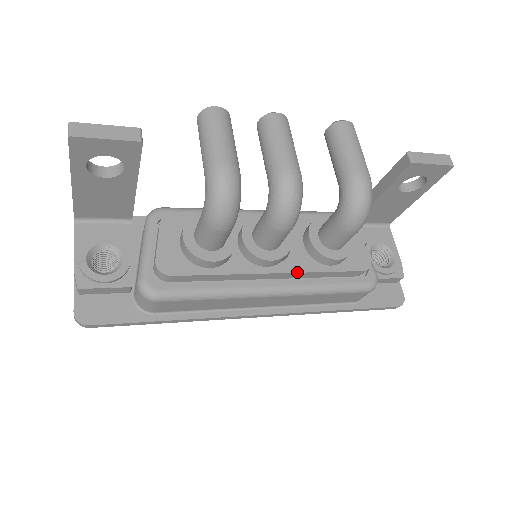
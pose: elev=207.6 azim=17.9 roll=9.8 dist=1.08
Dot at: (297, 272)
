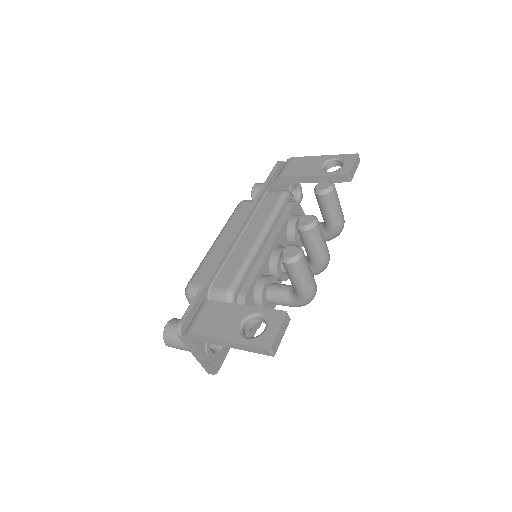
Dot at: occluded
